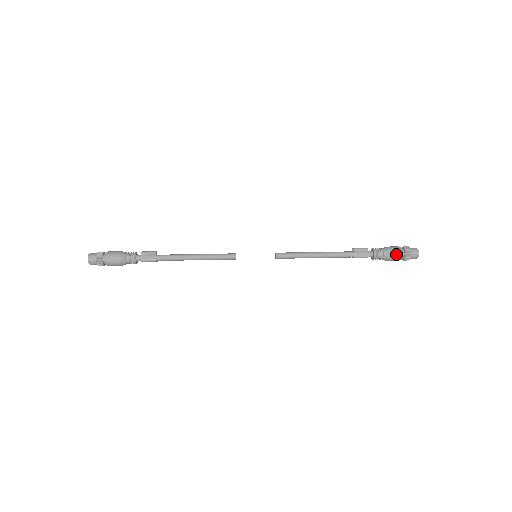
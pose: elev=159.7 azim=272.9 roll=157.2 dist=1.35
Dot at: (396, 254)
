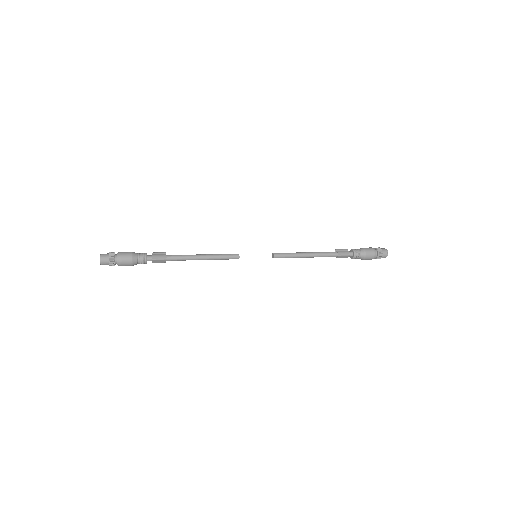
Dot at: (371, 251)
